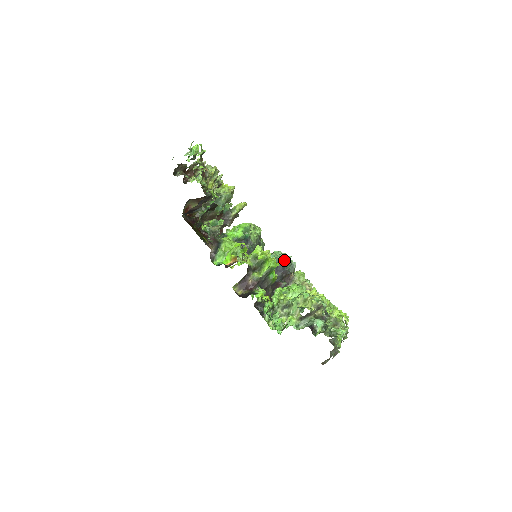
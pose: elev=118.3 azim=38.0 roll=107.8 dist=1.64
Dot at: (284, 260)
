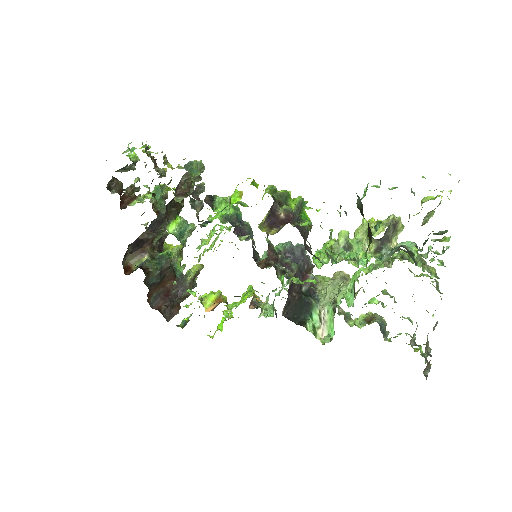
Dot at: (298, 244)
